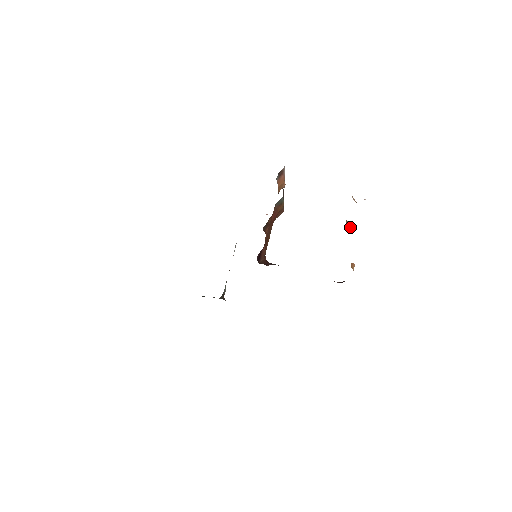
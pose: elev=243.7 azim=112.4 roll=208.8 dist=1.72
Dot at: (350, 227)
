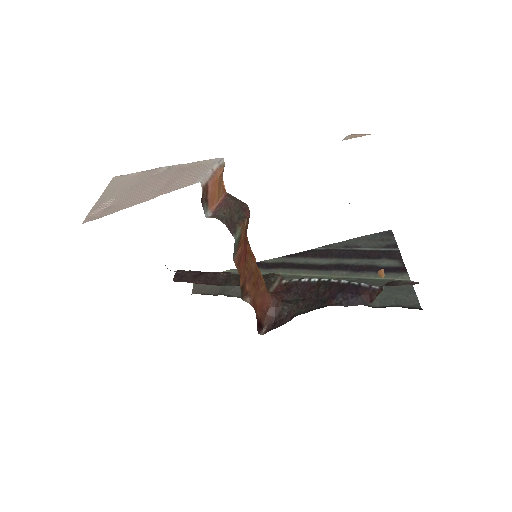
Dot at: occluded
